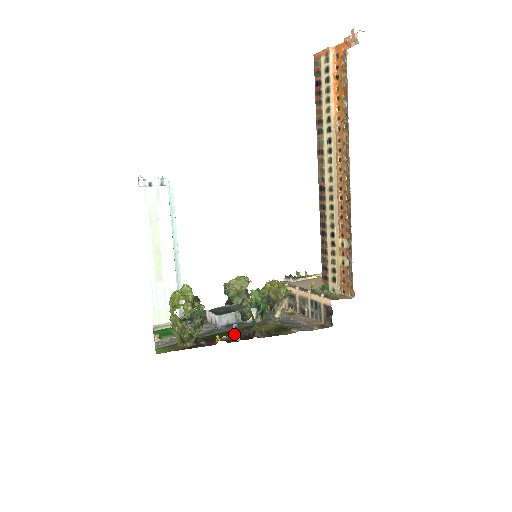
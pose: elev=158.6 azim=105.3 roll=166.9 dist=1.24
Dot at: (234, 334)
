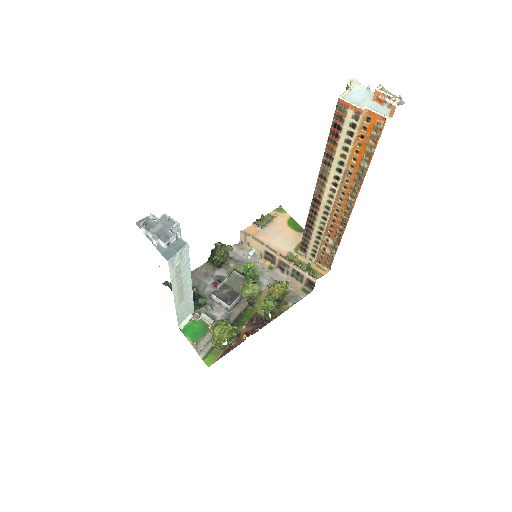
Dot at: (247, 319)
